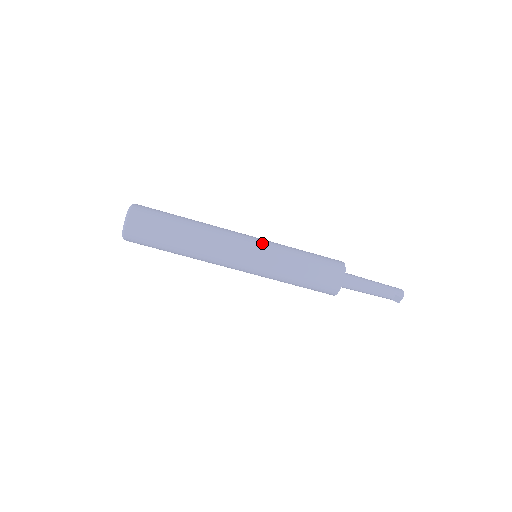
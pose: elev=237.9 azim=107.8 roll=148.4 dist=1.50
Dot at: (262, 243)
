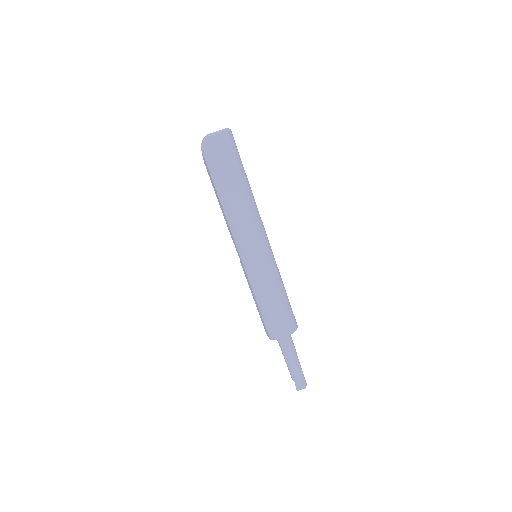
Dot at: occluded
